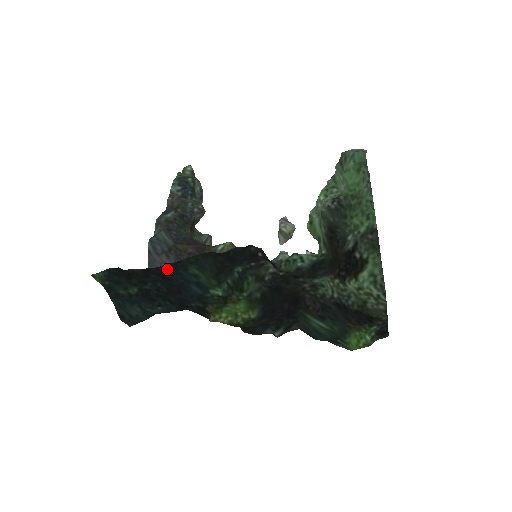
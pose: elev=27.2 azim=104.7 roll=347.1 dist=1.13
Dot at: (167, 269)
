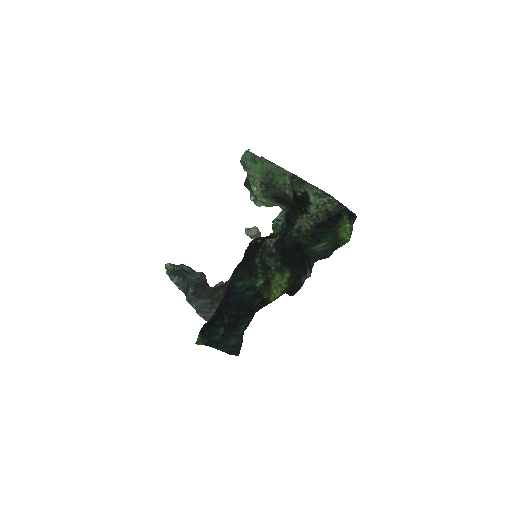
Dot at: (226, 298)
